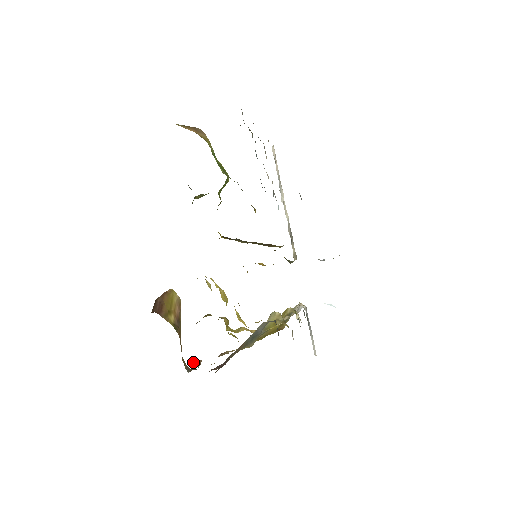
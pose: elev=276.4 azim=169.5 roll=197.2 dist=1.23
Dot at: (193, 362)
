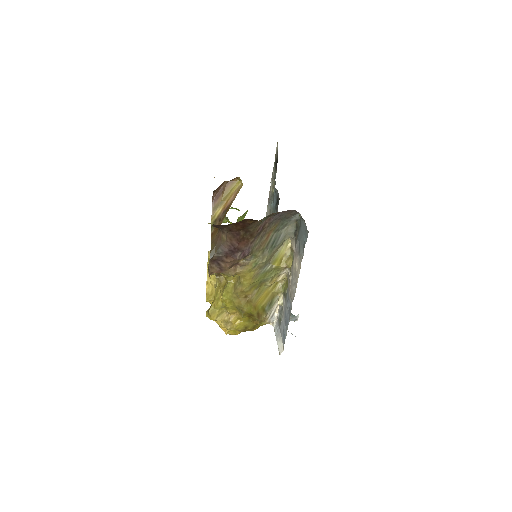
Dot at: (210, 263)
